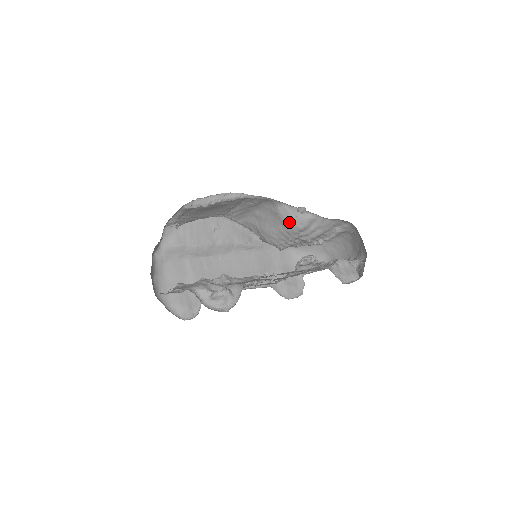
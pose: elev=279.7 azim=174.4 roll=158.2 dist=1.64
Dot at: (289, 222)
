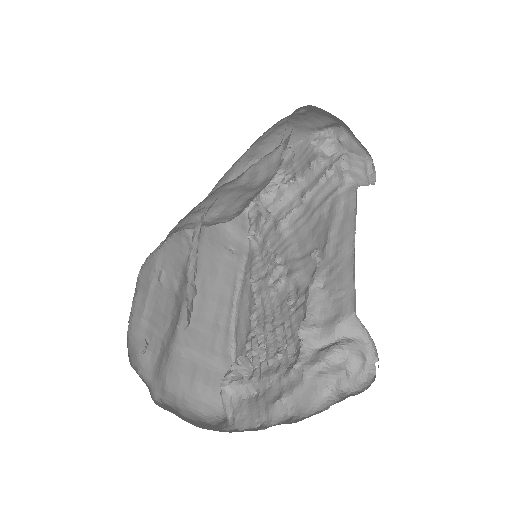
Dot at: (262, 181)
